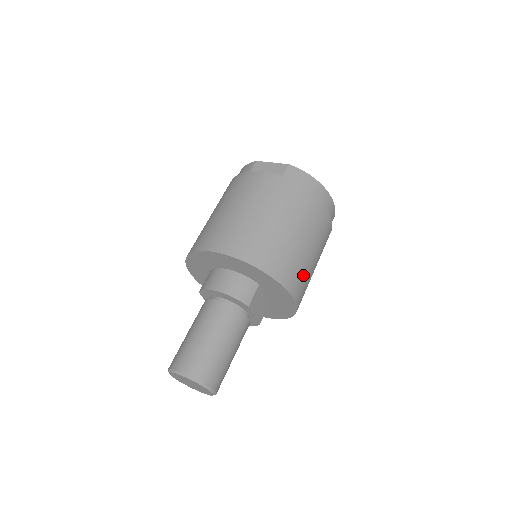
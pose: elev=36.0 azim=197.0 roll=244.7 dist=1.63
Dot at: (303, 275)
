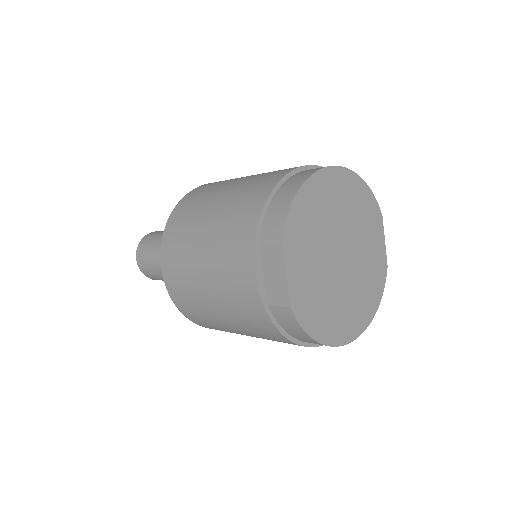
Dot at: occluded
